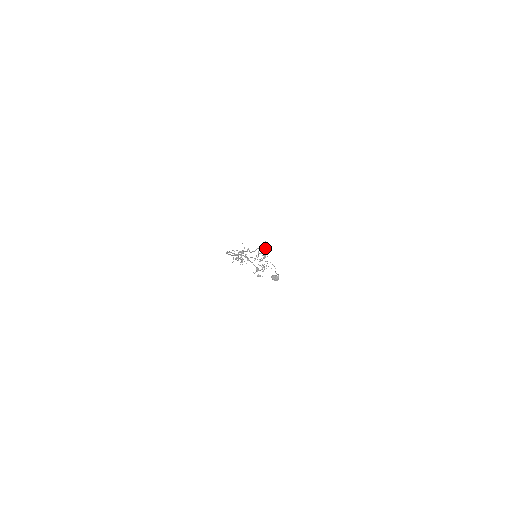
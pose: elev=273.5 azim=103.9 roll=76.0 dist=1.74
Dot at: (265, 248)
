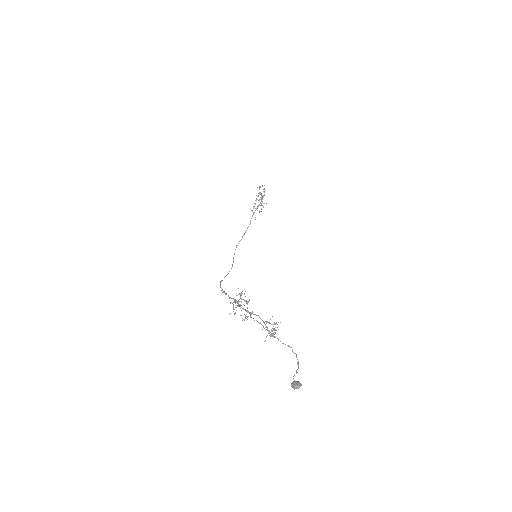
Dot at: (260, 199)
